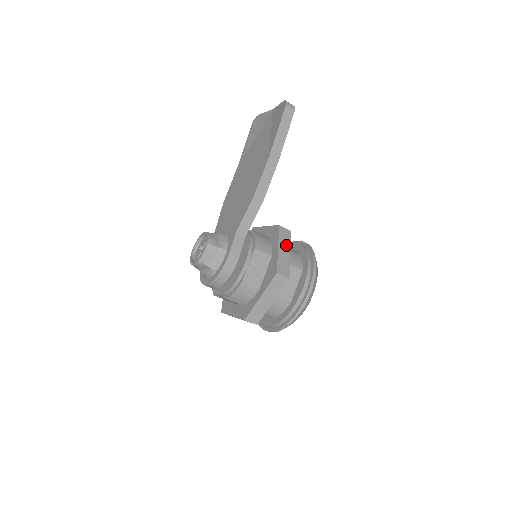
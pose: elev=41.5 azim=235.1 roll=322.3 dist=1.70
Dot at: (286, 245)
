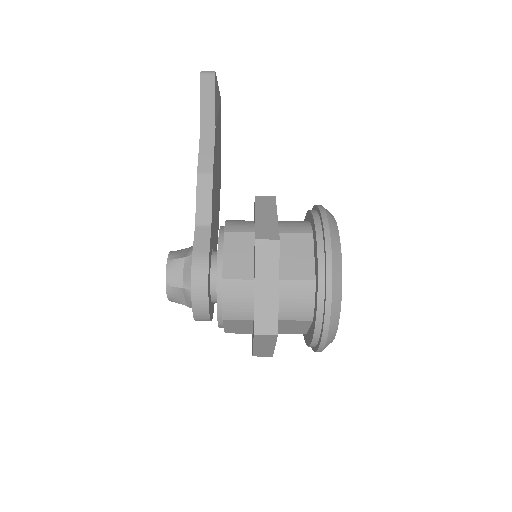
Dot at: (269, 210)
